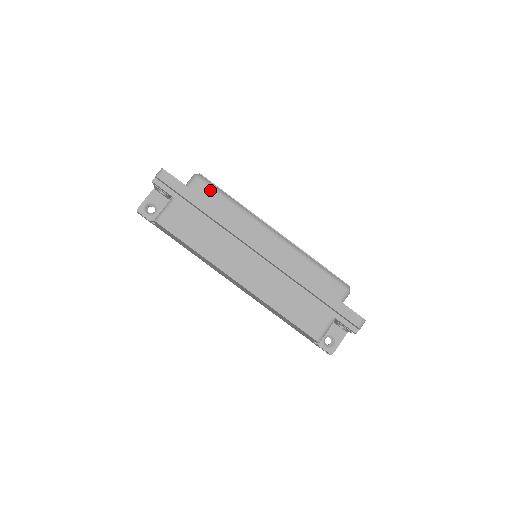
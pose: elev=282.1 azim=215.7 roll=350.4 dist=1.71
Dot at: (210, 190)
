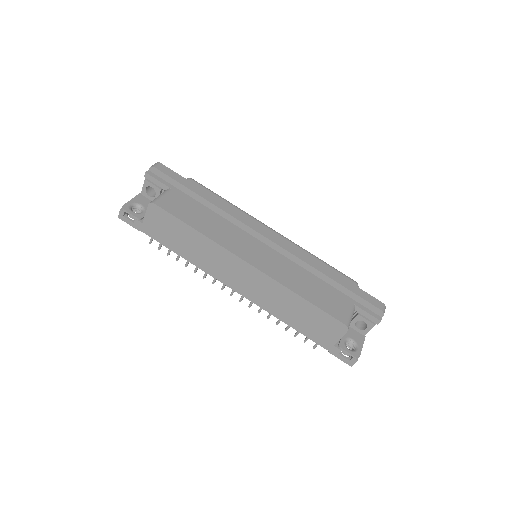
Dot at: (205, 189)
